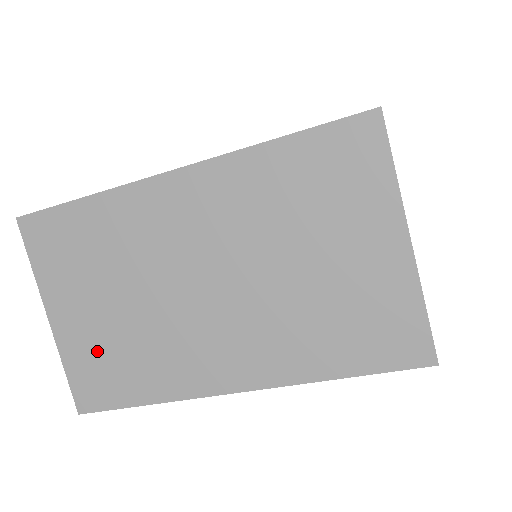
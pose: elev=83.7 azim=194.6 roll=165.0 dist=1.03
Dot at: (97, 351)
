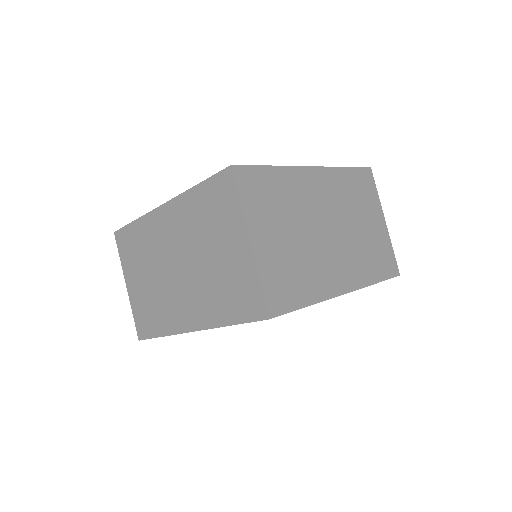
Dot at: (281, 267)
